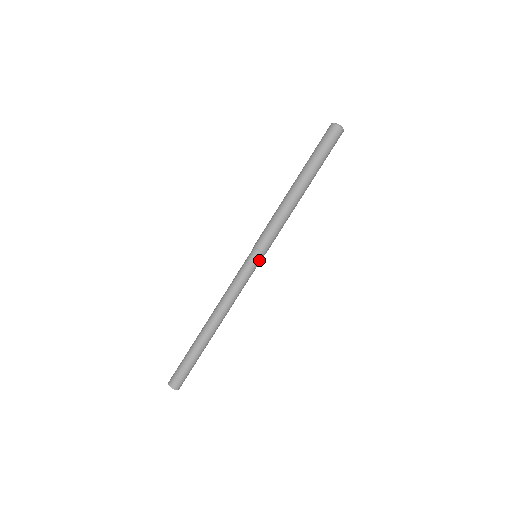
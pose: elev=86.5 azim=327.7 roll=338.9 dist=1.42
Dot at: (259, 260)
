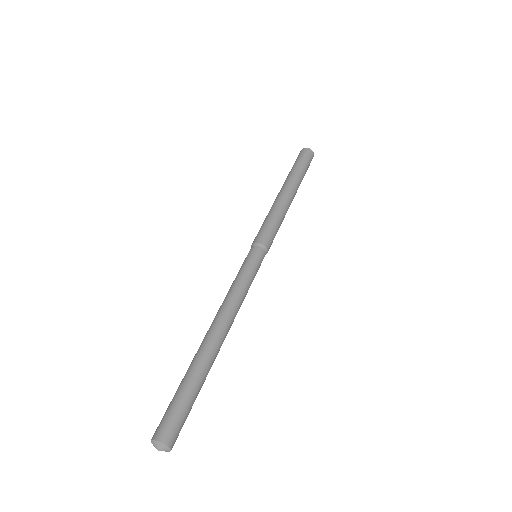
Dot at: (262, 259)
